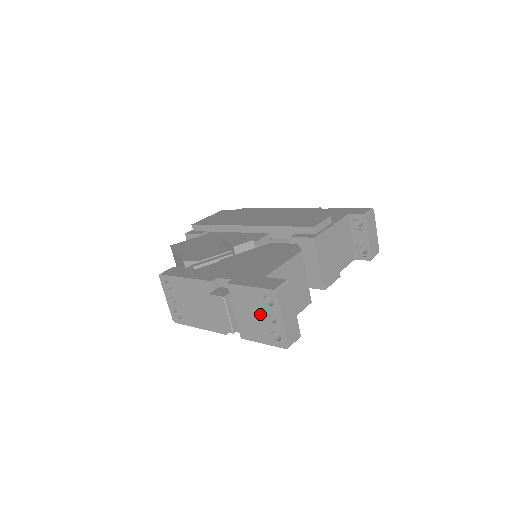
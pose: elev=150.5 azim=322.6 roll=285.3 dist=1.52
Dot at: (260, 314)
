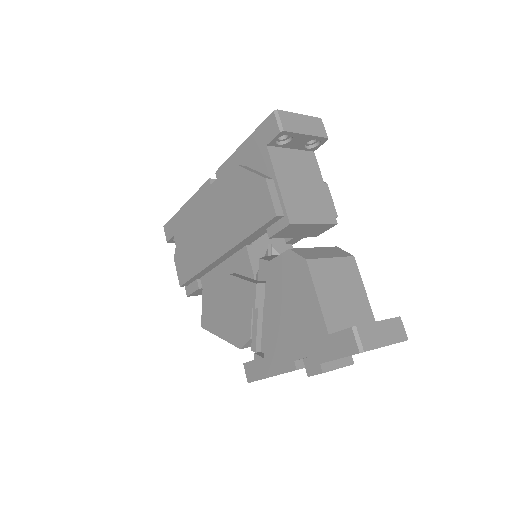
Dot at: occluded
